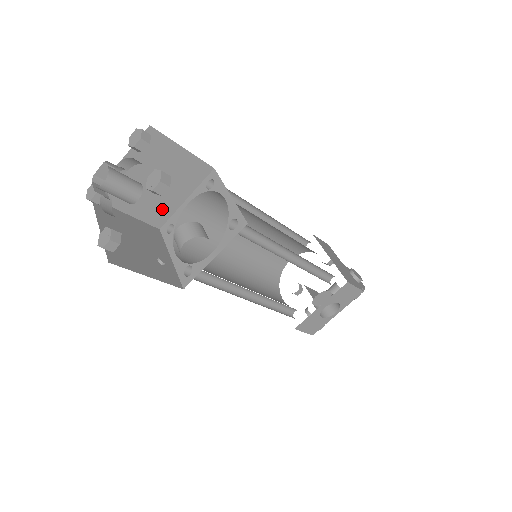
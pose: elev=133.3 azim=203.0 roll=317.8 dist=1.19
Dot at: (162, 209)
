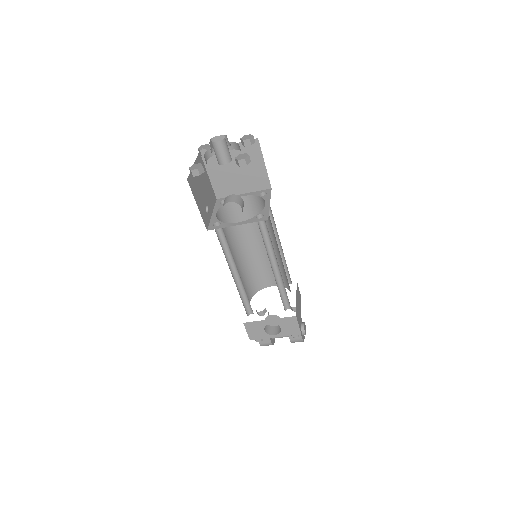
Dot at: (227, 188)
